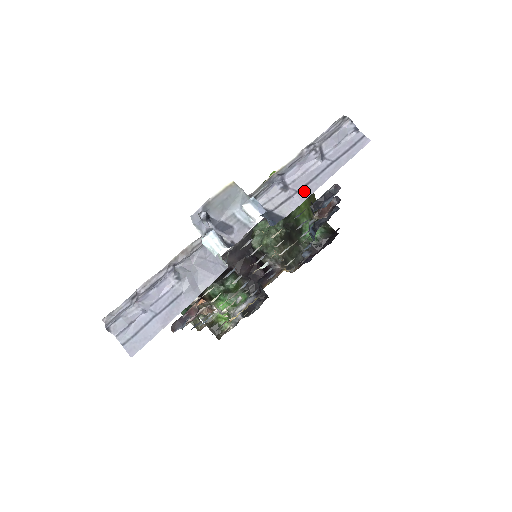
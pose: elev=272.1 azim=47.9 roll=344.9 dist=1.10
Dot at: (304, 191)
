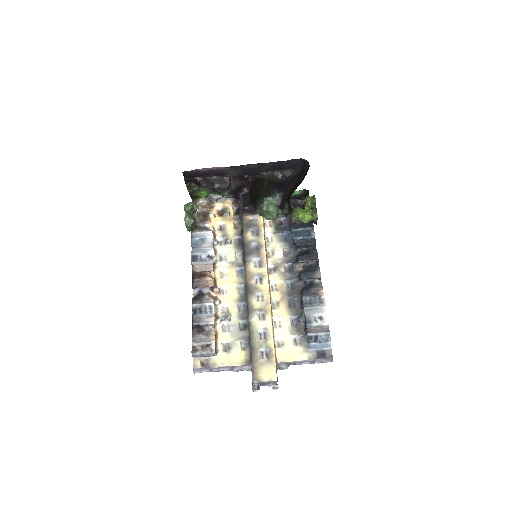
Dot at: (296, 364)
